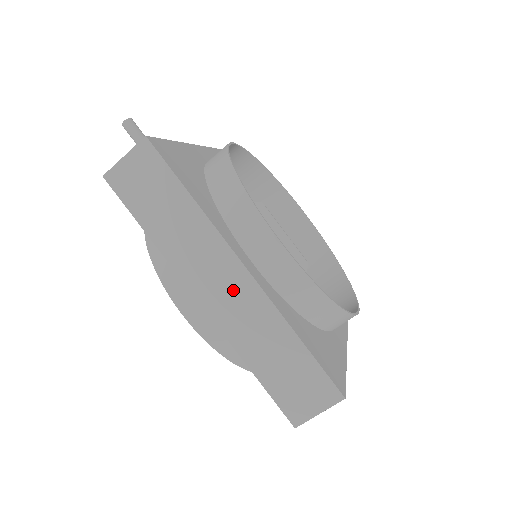
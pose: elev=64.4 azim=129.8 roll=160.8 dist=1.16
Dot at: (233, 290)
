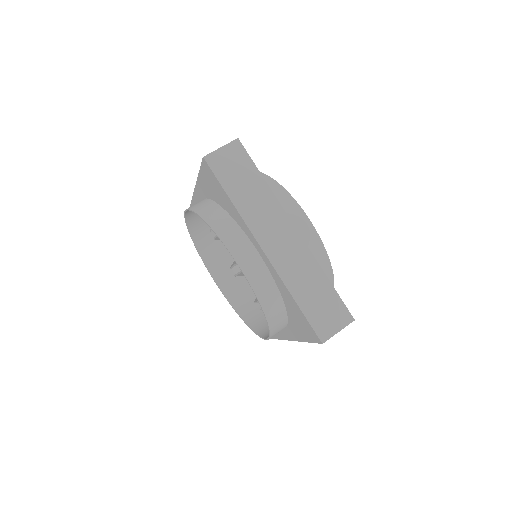
Dot at: occluded
